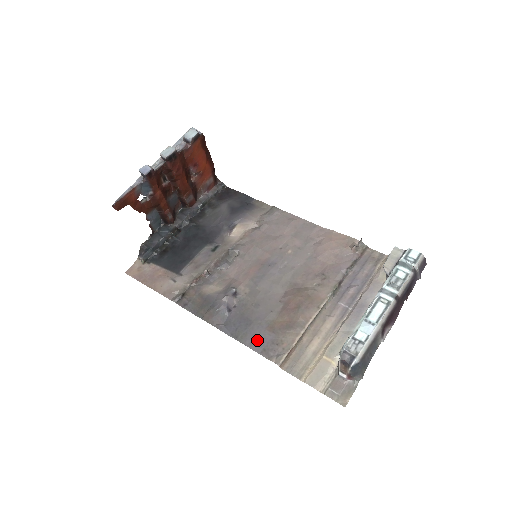
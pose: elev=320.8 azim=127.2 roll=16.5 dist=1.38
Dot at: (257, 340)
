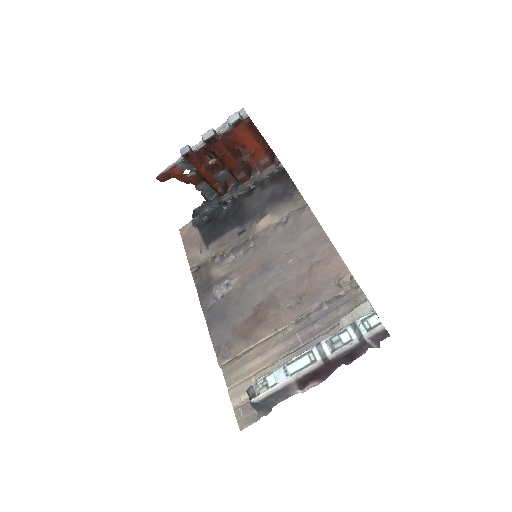
Dot at: (219, 335)
